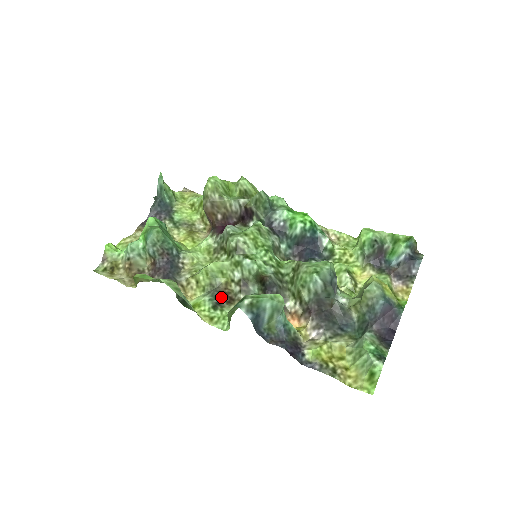
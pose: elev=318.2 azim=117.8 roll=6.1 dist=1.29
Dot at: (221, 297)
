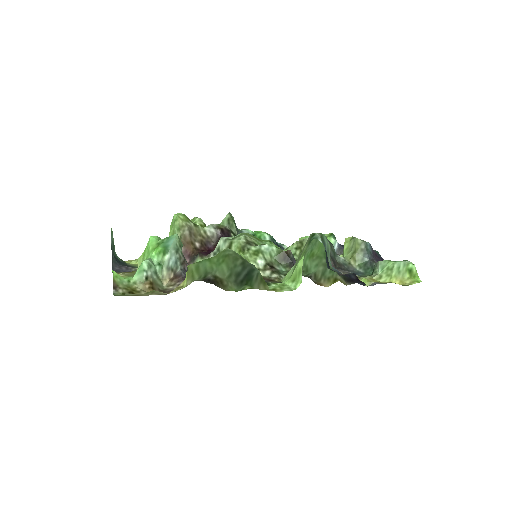
Dot at: occluded
